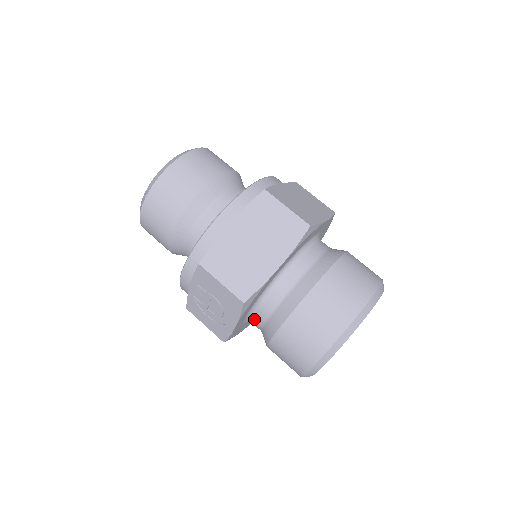
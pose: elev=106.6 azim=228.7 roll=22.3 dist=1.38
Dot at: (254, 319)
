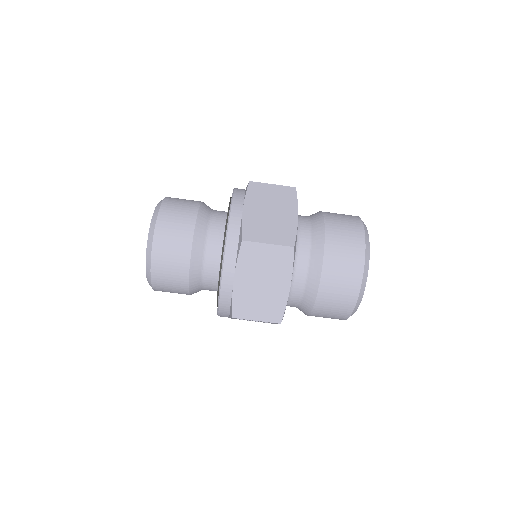
Dot at: occluded
